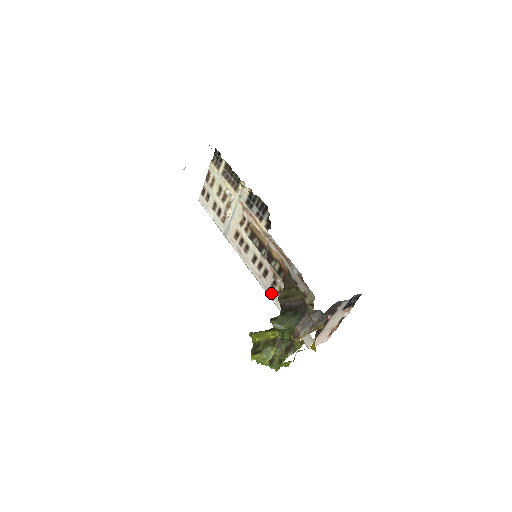
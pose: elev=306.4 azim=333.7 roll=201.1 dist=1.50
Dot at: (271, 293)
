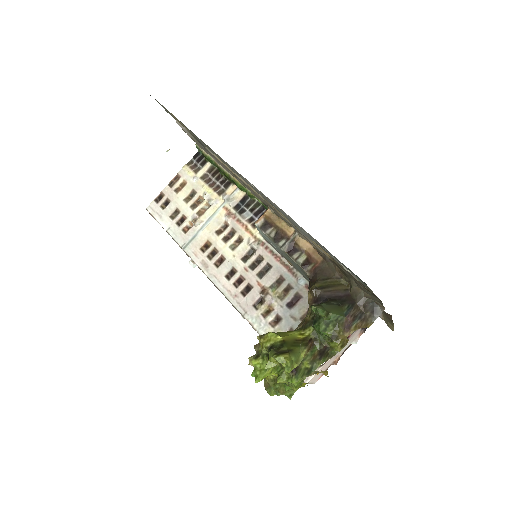
Dot at: (251, 315)
